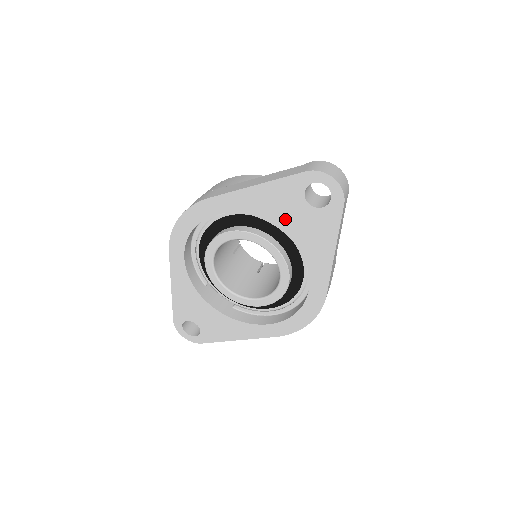
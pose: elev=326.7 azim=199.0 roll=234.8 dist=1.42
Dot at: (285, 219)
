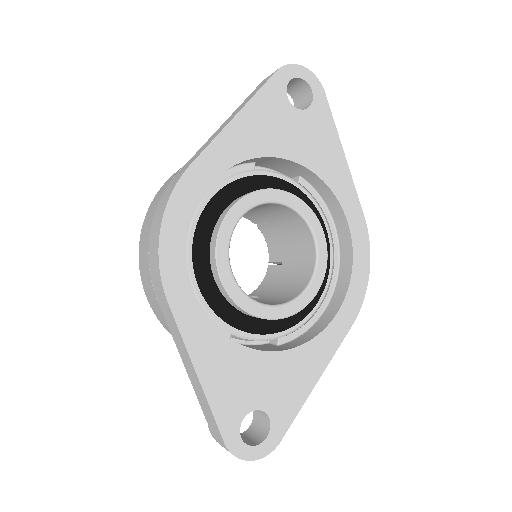
Dot at: (285, 142)
